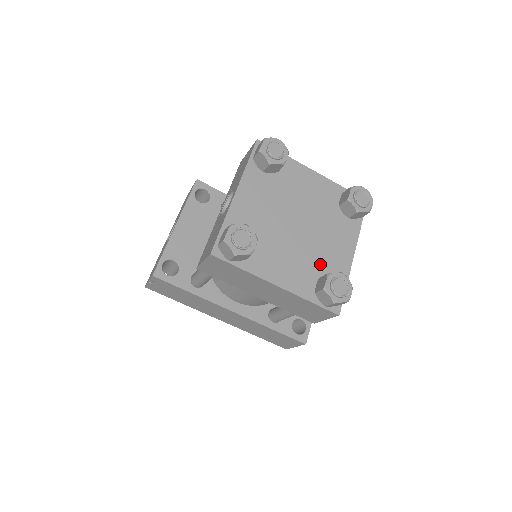
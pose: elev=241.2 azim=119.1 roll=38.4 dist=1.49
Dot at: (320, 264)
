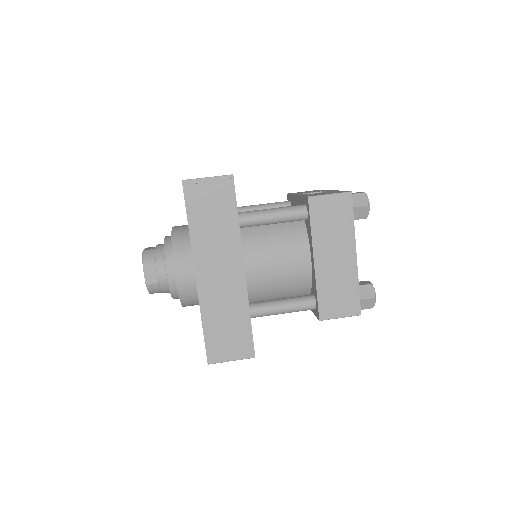
Dot at: occluded
